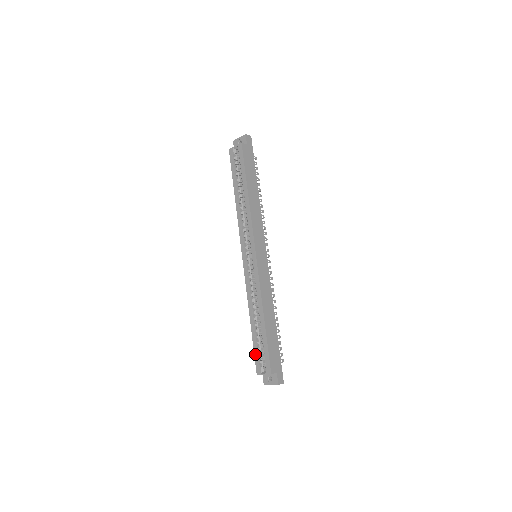
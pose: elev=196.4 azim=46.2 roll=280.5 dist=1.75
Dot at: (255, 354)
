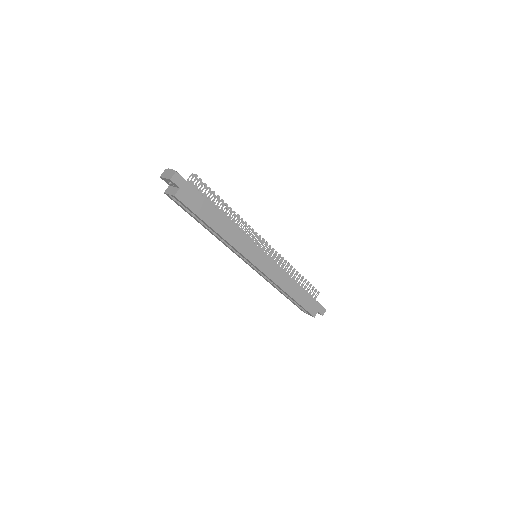
Dot at: occluded
